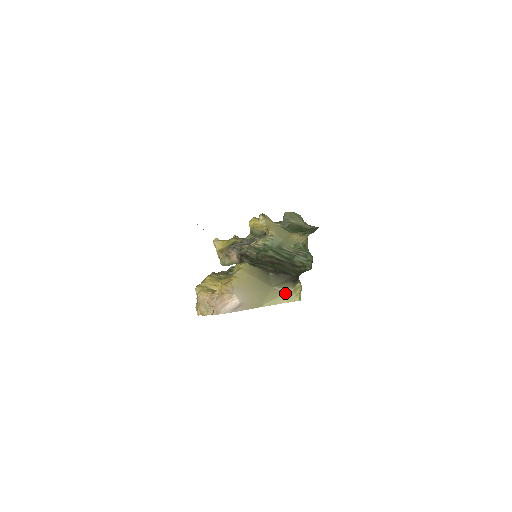
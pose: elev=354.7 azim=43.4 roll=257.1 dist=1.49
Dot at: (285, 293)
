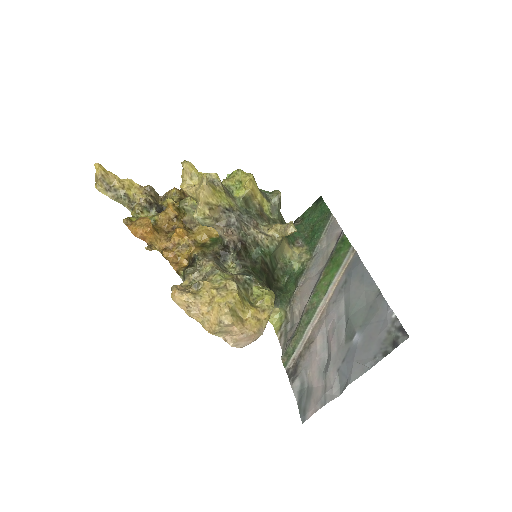
Dot at: occluded
